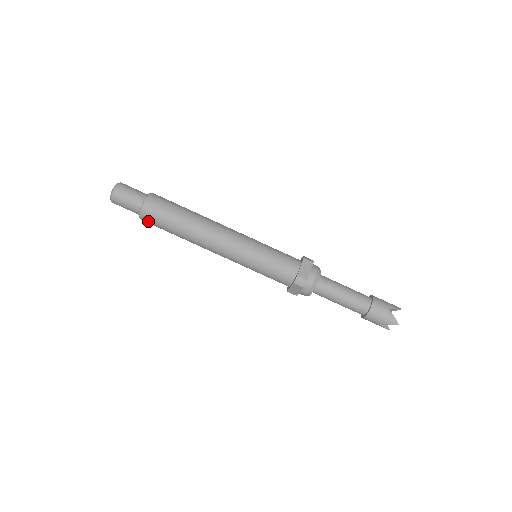
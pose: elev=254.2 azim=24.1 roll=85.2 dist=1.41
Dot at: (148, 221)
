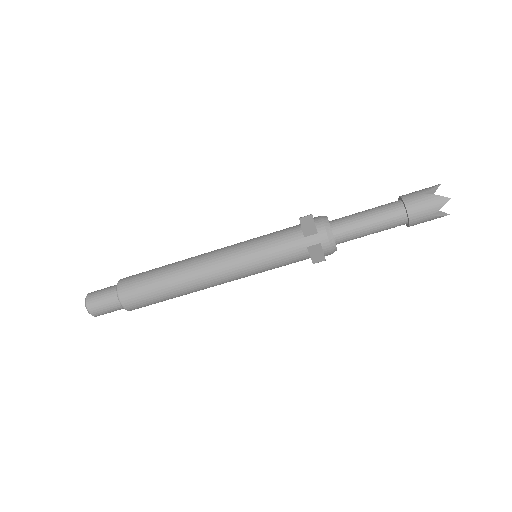
Dot at: (135, 306)
